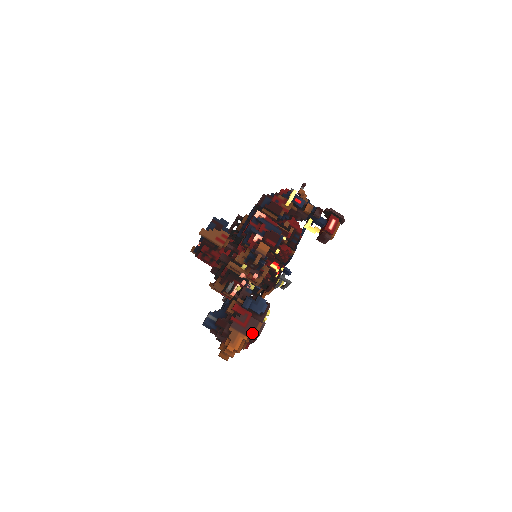
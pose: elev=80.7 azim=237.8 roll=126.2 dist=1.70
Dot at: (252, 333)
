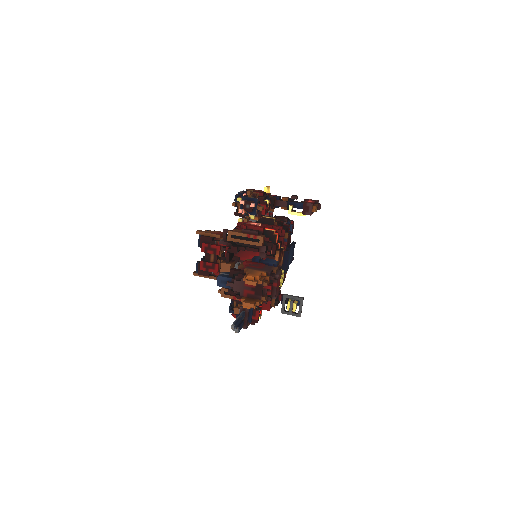
Dot at: (270, 270)
